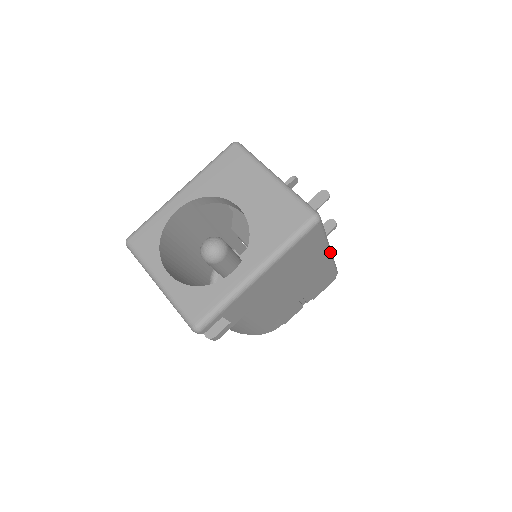
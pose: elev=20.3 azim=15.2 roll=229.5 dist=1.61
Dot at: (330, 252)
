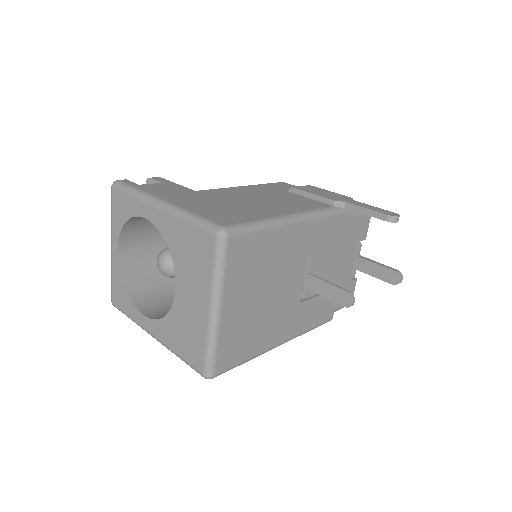
Dot at: occluded
